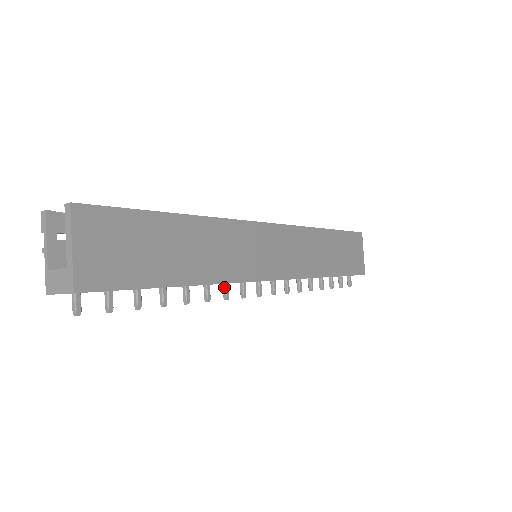
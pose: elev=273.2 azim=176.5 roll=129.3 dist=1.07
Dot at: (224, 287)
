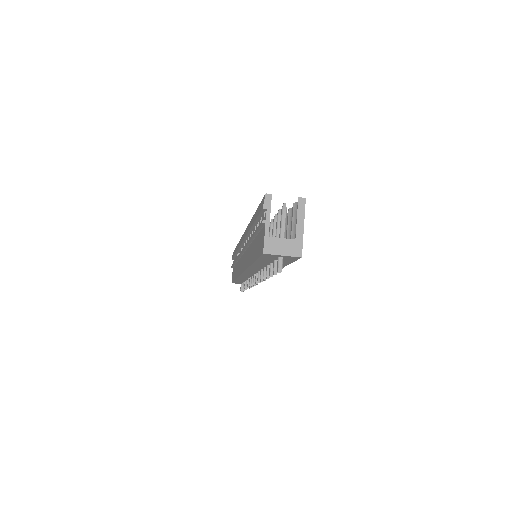
Dot at: occluded
